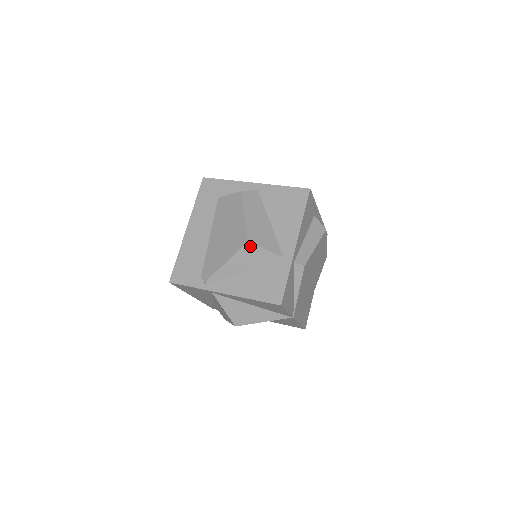
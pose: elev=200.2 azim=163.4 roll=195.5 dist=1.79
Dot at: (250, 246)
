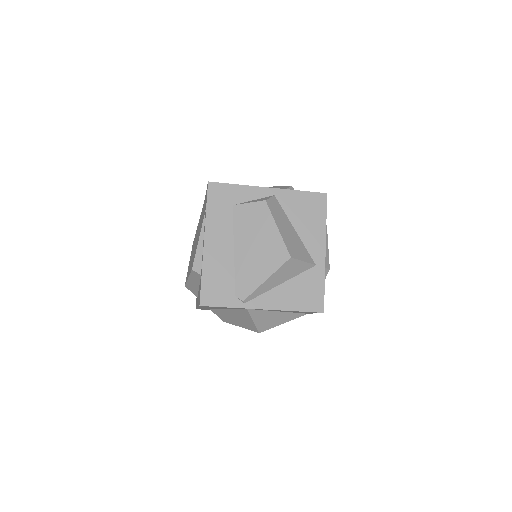
Dot at: (292, 261)
